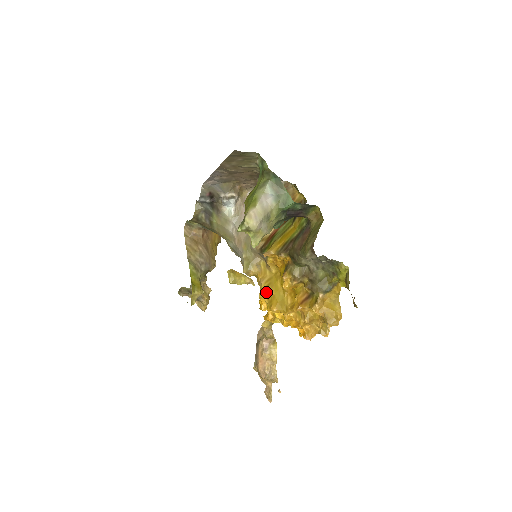
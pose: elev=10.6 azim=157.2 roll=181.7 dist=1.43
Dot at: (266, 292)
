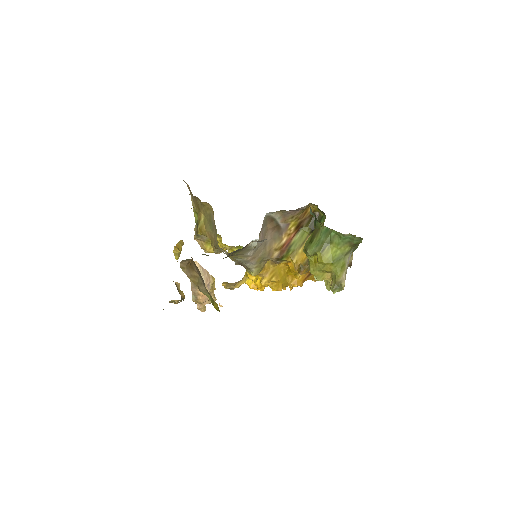
Dot at: (273, 281)
